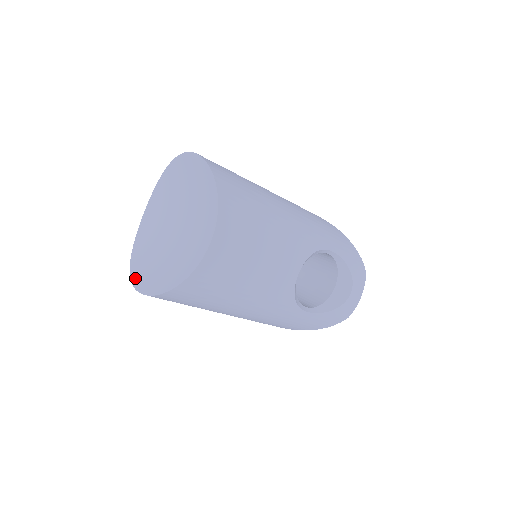
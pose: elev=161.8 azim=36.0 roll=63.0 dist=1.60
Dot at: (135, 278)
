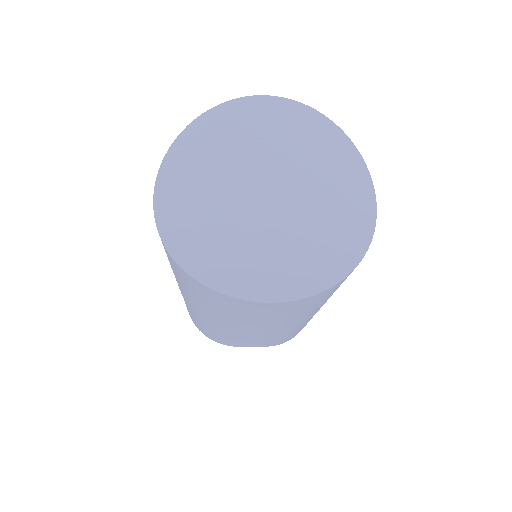
Dot at: (240, 289)
